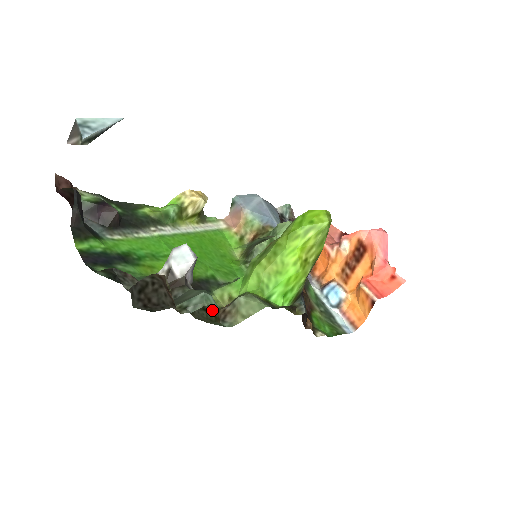
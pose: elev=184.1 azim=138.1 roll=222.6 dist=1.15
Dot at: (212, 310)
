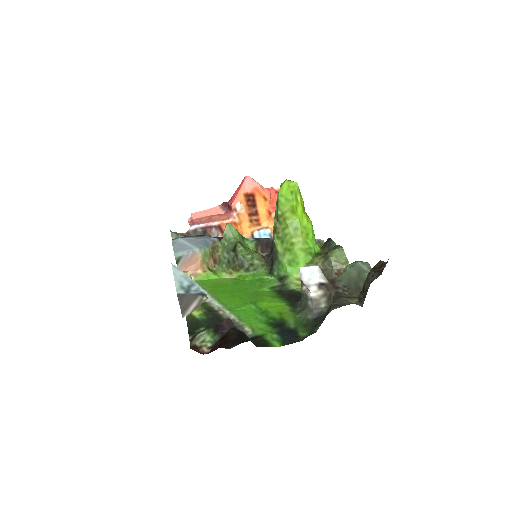
Dot at: occluded
